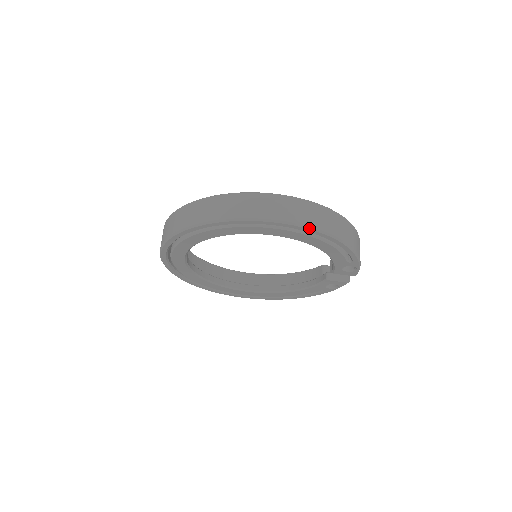
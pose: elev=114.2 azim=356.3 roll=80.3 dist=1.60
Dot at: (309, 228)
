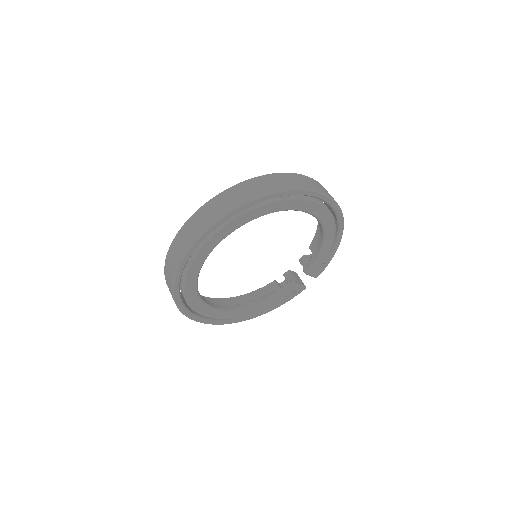
Dot at: (340, 208)
